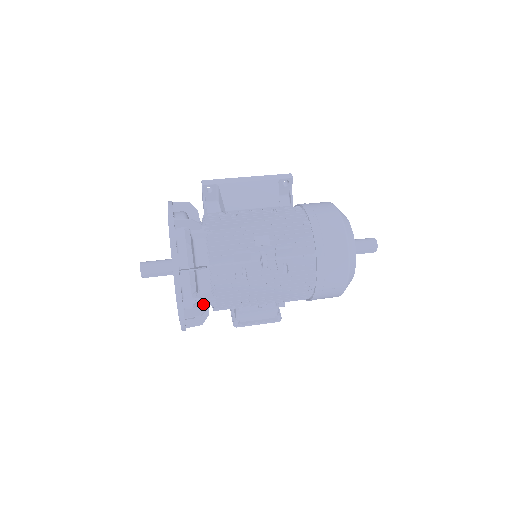
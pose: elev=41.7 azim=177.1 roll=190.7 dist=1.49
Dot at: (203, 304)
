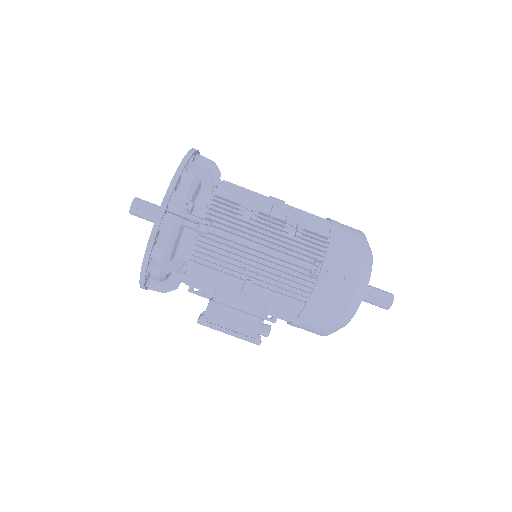
Dot at: occluded
